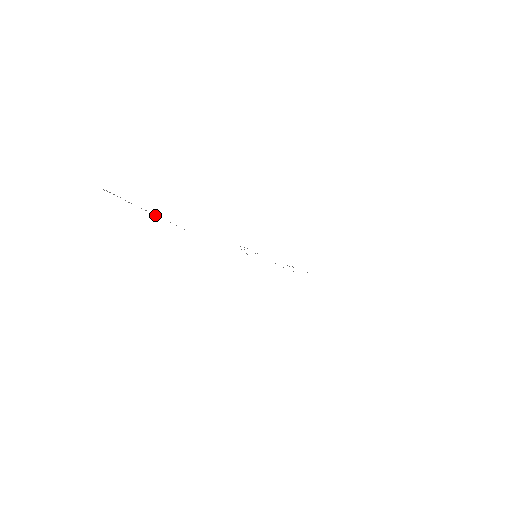
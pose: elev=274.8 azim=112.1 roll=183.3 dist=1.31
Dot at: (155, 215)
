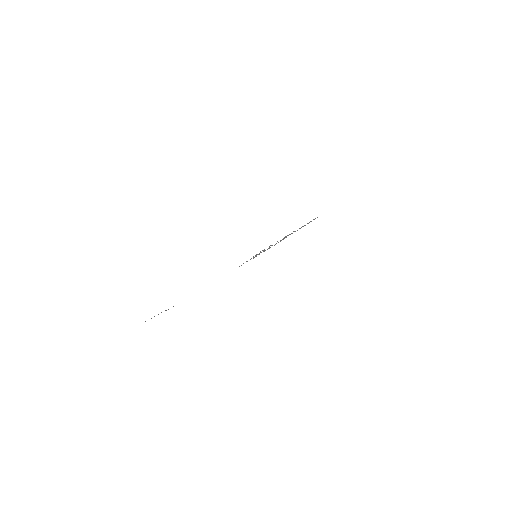
Dot at: occluded
